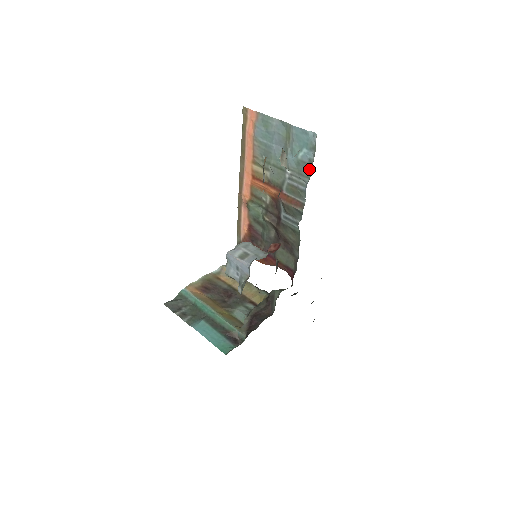
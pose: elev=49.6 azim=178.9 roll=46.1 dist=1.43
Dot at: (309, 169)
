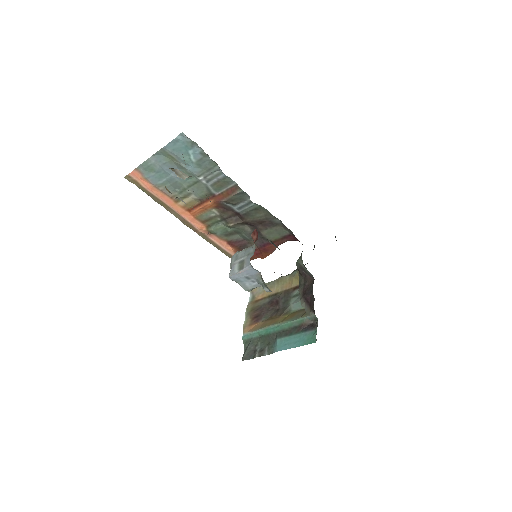
Dot at: (209, 159)
